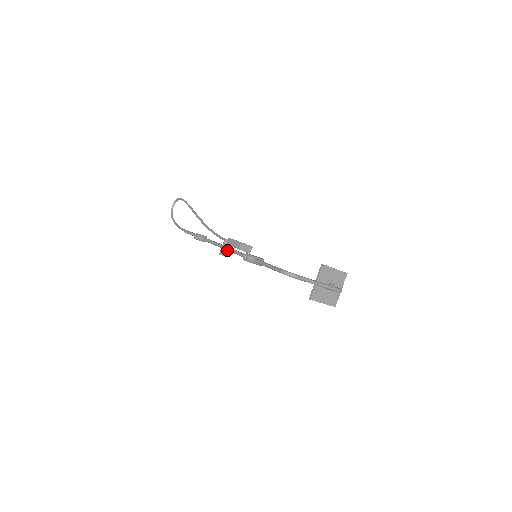
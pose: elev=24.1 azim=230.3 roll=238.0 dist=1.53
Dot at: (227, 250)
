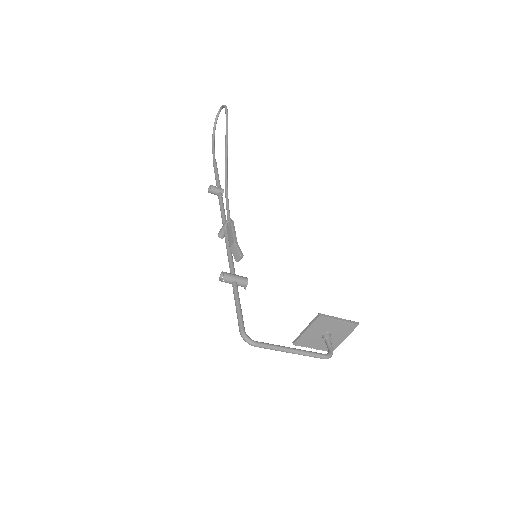
Dot at: (224, 236)
